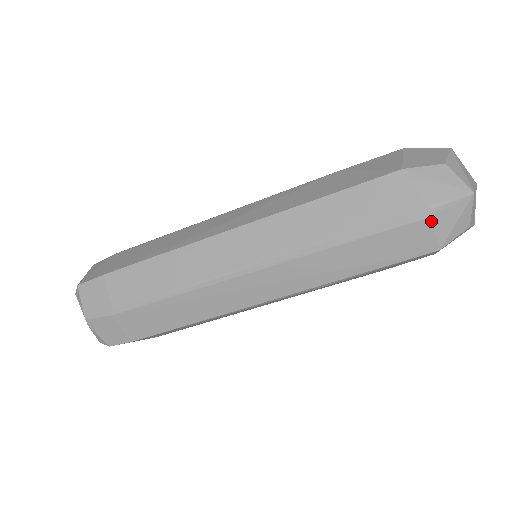
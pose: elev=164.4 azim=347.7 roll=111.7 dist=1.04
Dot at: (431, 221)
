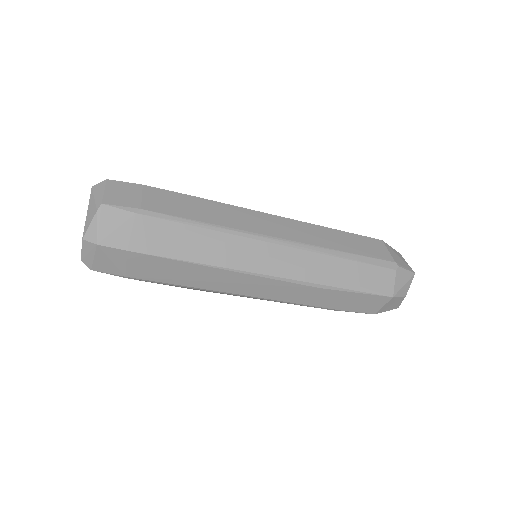
Dot at: (396, 273)
